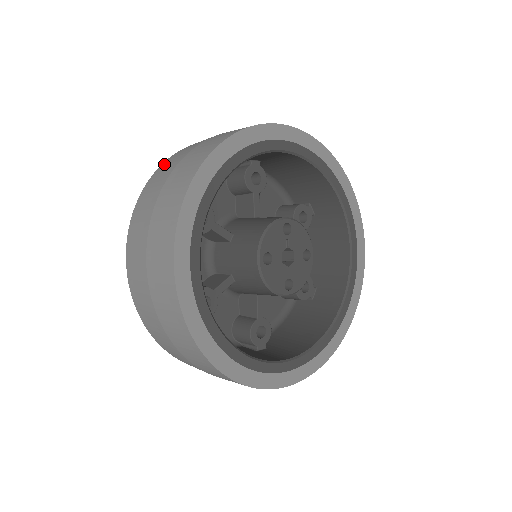
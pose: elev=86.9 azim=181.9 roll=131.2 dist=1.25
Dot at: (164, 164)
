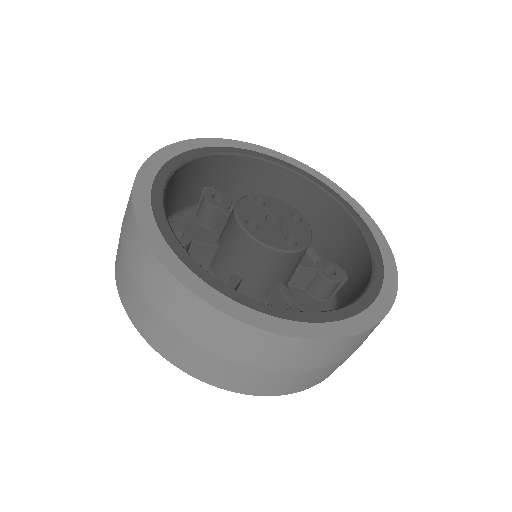
Dot at: occluded
